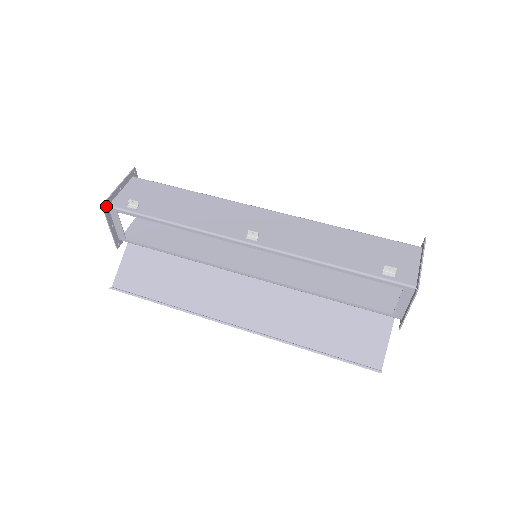
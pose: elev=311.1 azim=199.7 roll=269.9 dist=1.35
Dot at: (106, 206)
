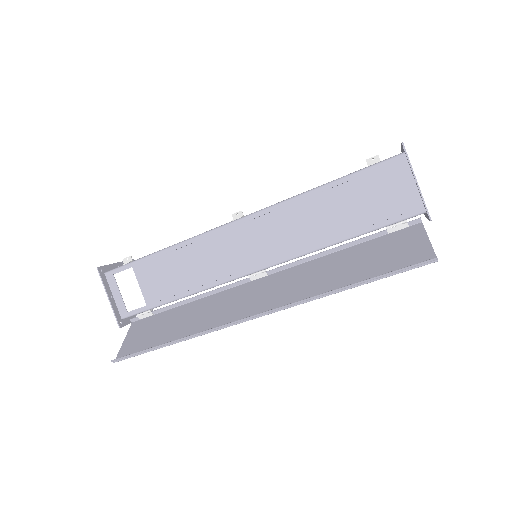
Dot at: (102, 272)
